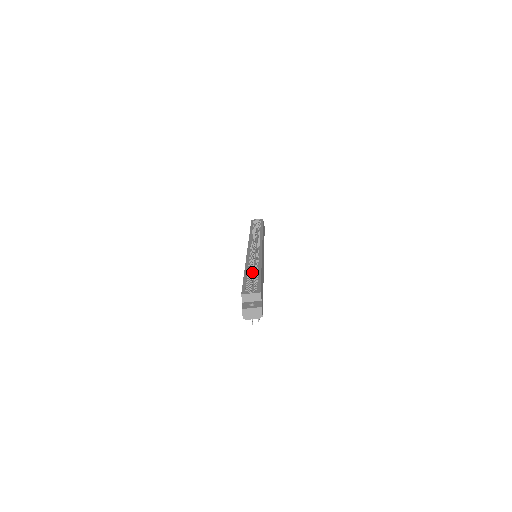
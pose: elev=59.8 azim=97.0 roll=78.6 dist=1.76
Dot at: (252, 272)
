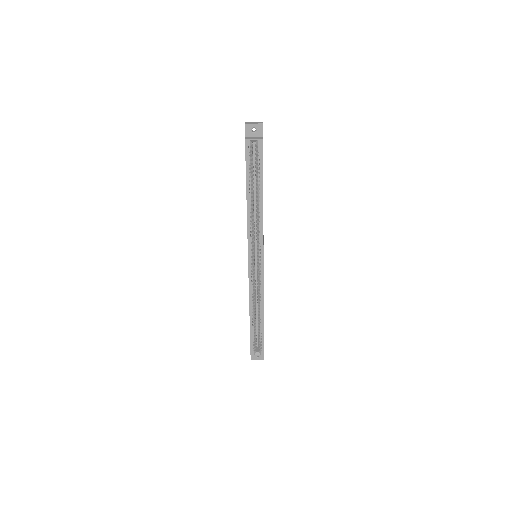
Dot at: (255, 308)
